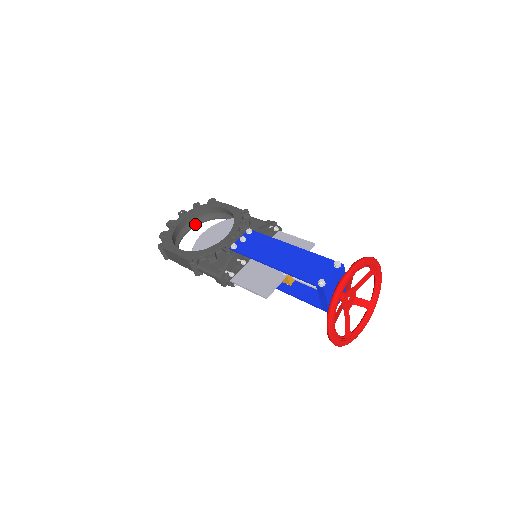
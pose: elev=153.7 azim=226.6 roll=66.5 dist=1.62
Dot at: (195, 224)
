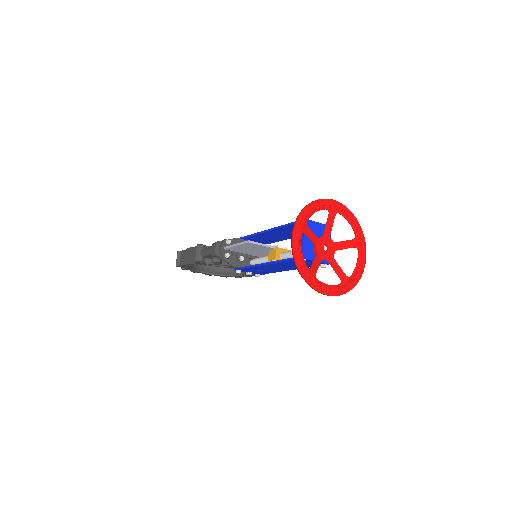
Dot at: (215, 273)
